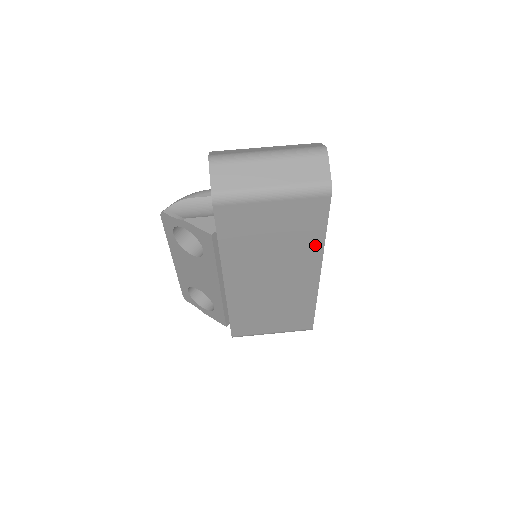
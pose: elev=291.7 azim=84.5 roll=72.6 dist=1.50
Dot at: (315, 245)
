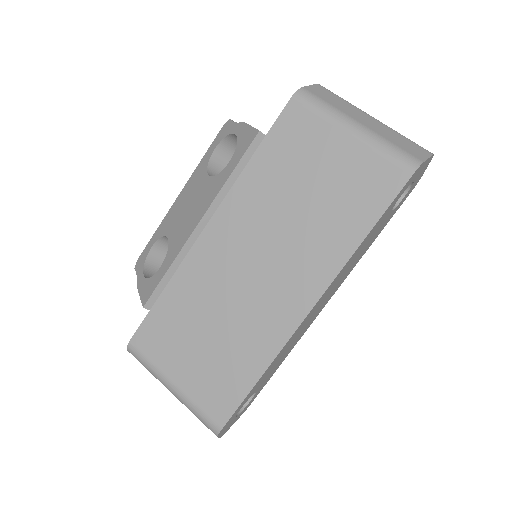
Dot at: (342, 246)
